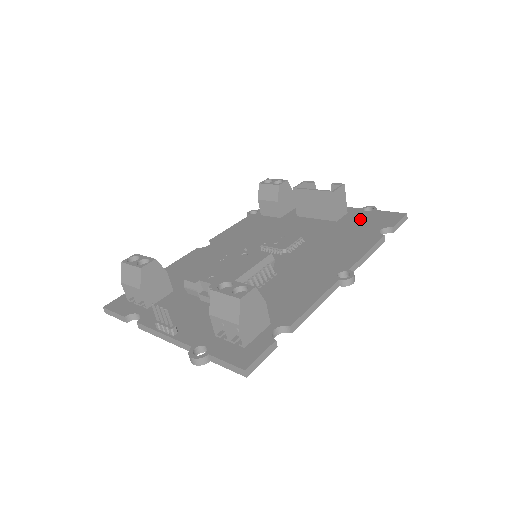
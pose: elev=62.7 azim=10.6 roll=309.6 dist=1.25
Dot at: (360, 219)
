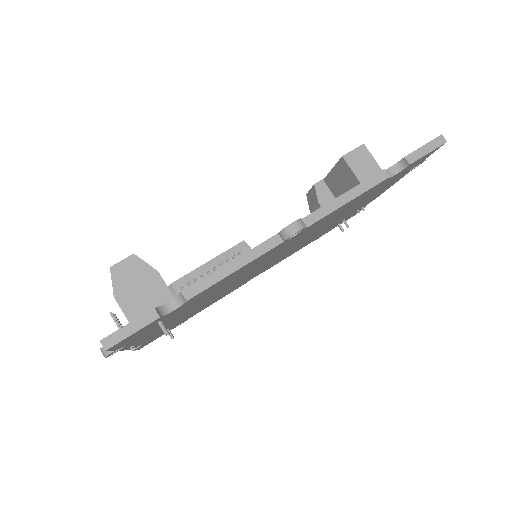
Dot at: occluded
